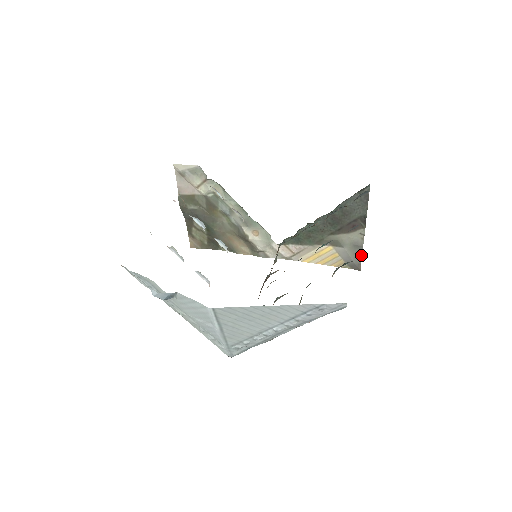
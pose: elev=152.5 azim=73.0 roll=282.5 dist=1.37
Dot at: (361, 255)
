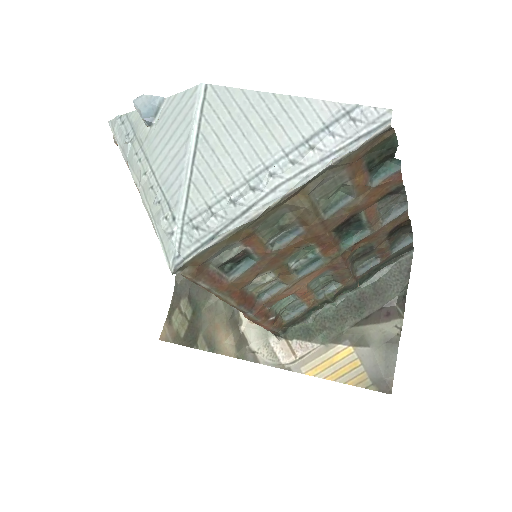
Dot at: (395, 361)
